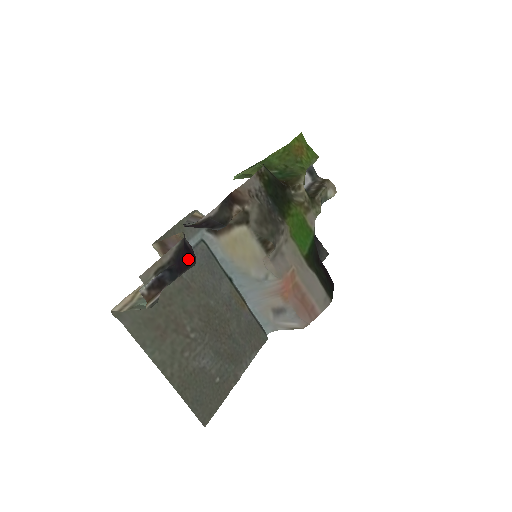
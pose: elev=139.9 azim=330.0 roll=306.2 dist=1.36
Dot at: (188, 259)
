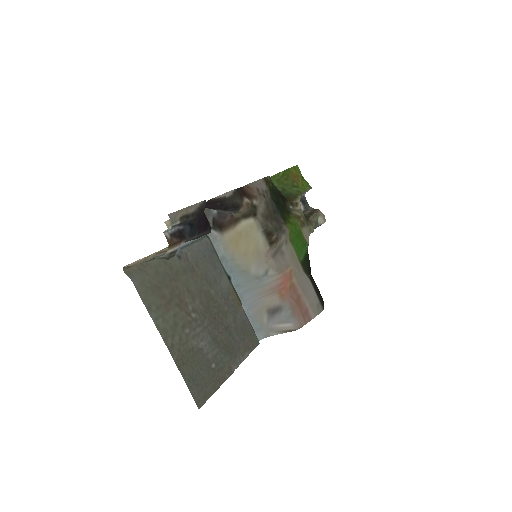
Dot at: (206, 223)
